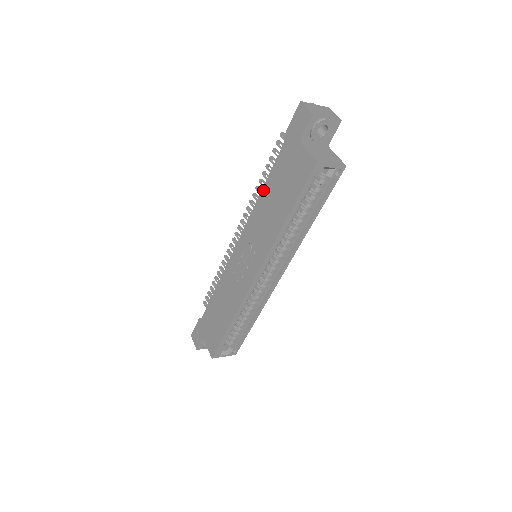
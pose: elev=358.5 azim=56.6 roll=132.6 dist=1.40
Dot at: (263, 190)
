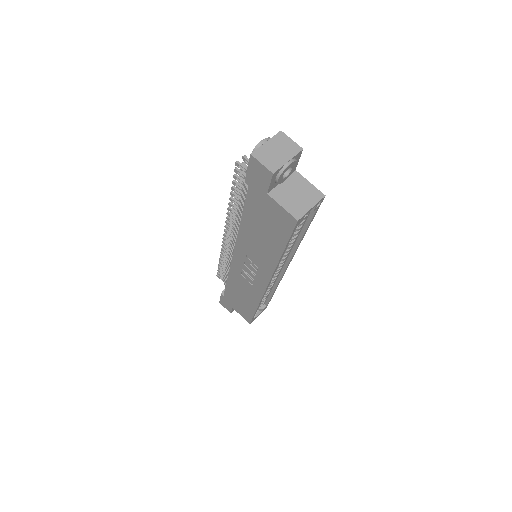
Dot at: (242, 221)
